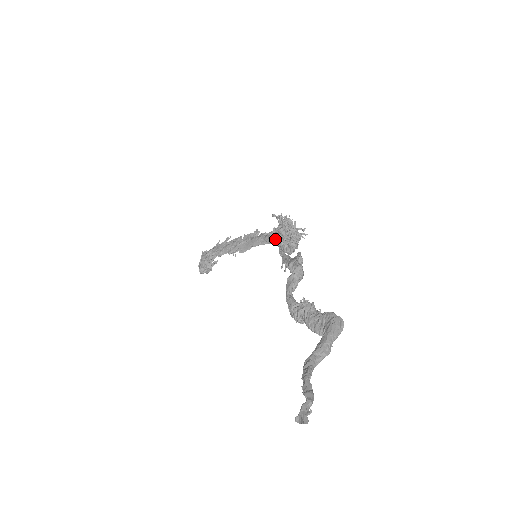
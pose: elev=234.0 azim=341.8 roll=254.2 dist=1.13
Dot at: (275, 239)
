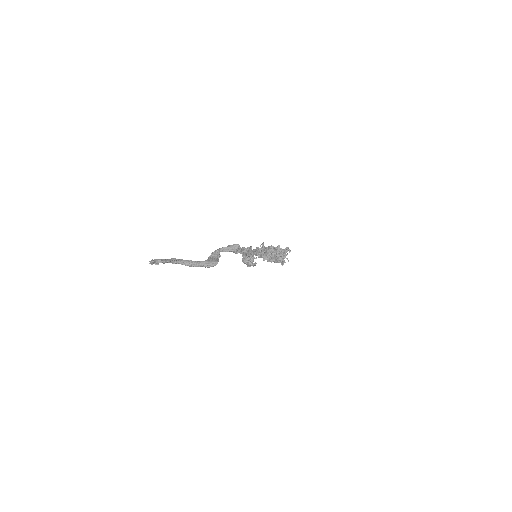
Dot at: occluded
